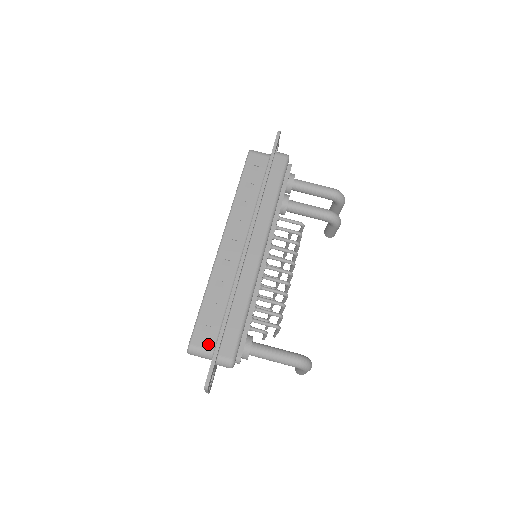
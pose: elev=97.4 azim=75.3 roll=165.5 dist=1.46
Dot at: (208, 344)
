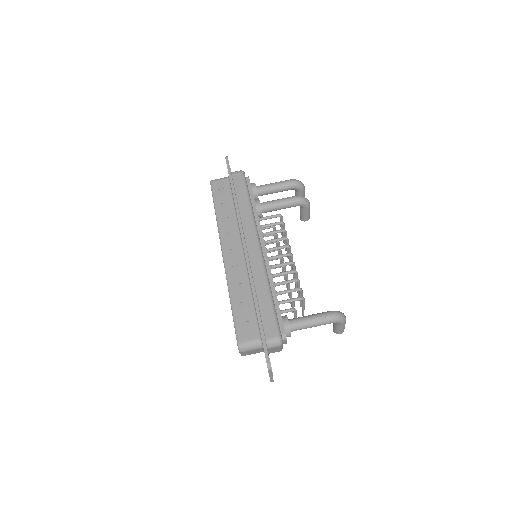
Dot at: (253, 335)
